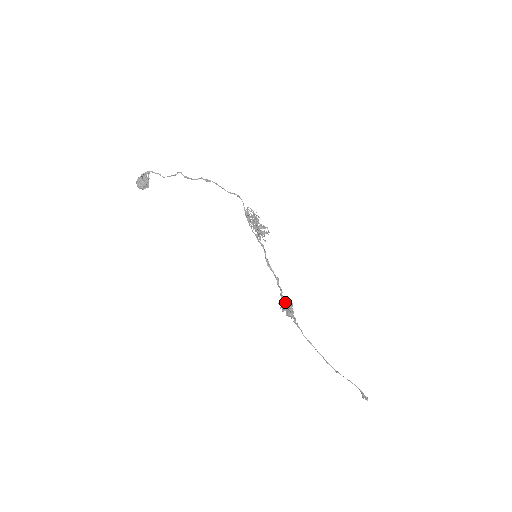
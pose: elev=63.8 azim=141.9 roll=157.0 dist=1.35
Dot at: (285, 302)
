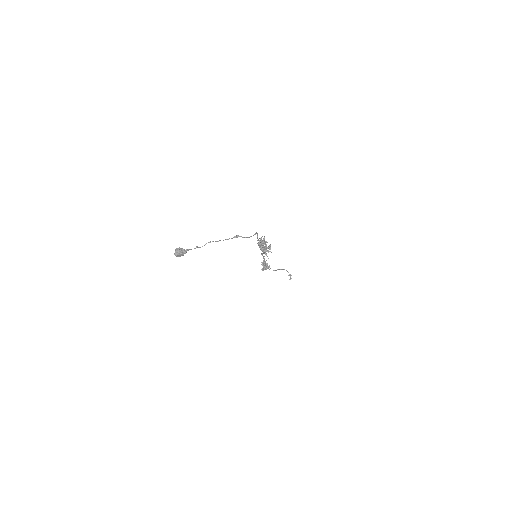
Dot at: occluded
